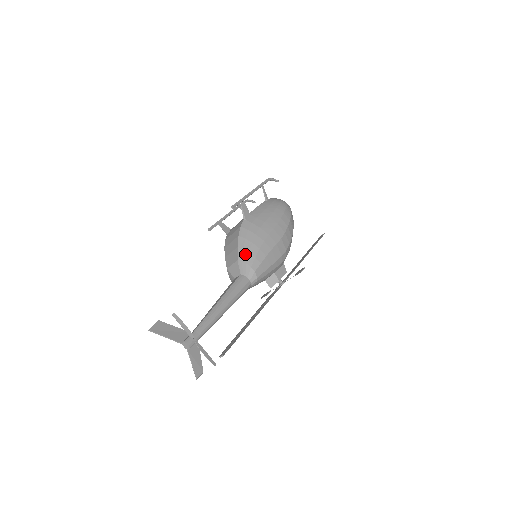
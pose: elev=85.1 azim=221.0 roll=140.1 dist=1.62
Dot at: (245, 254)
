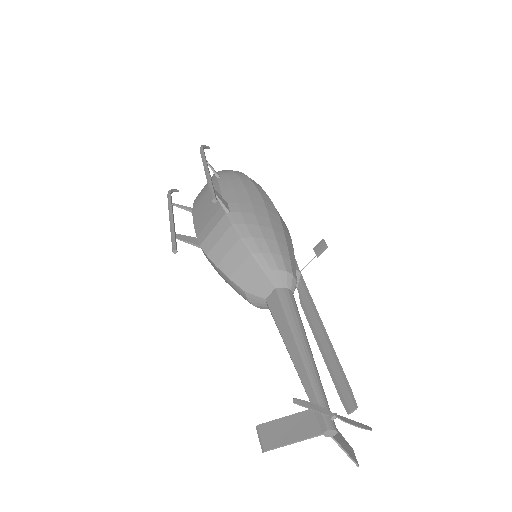
Dot at: (268, 258)
